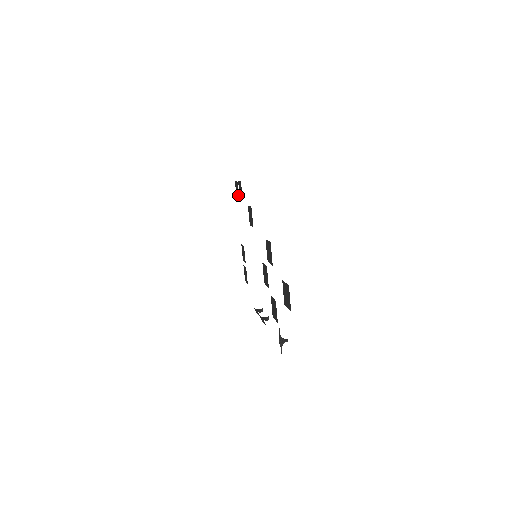
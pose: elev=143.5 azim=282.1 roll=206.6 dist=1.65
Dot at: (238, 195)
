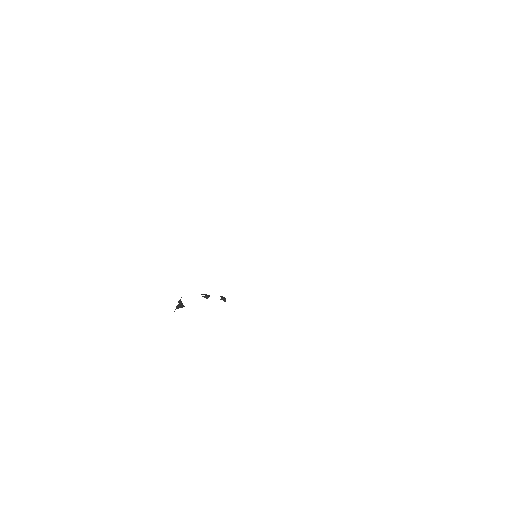
Dot at: occluded
